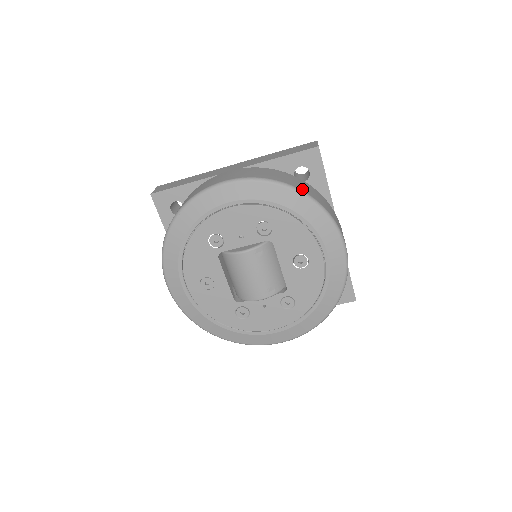
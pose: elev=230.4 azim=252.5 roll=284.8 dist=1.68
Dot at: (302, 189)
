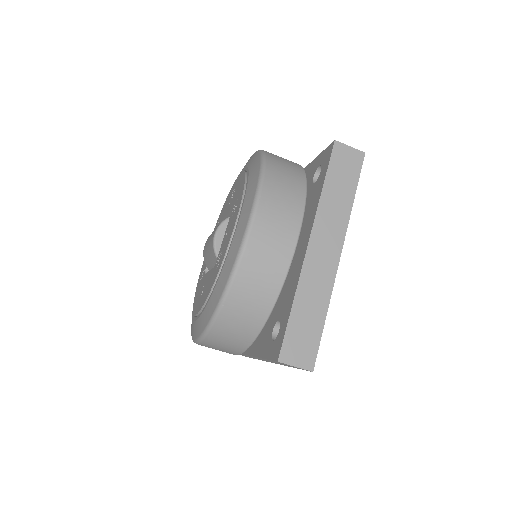
Dot at: occluded
